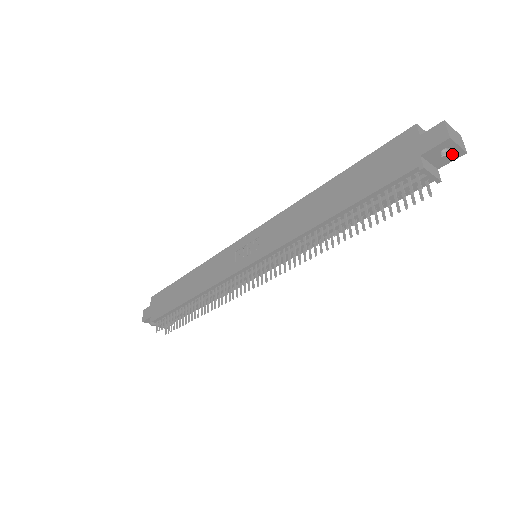
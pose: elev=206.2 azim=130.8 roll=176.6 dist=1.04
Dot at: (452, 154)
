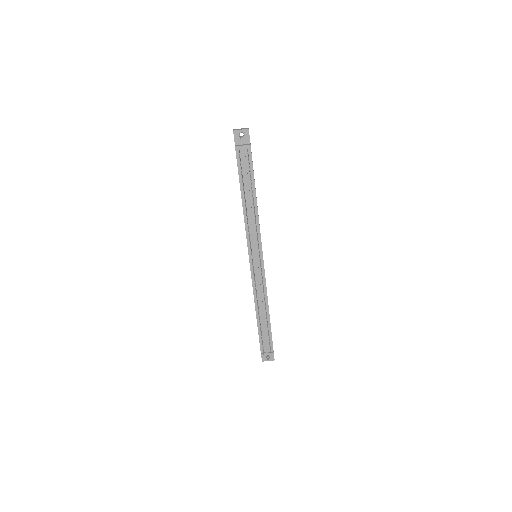
Dot at: (245, 134)
